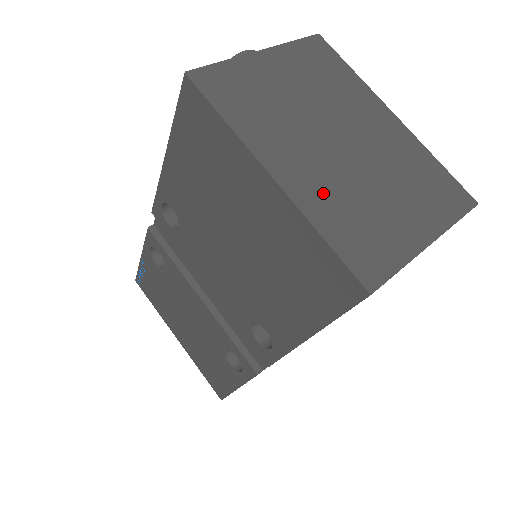
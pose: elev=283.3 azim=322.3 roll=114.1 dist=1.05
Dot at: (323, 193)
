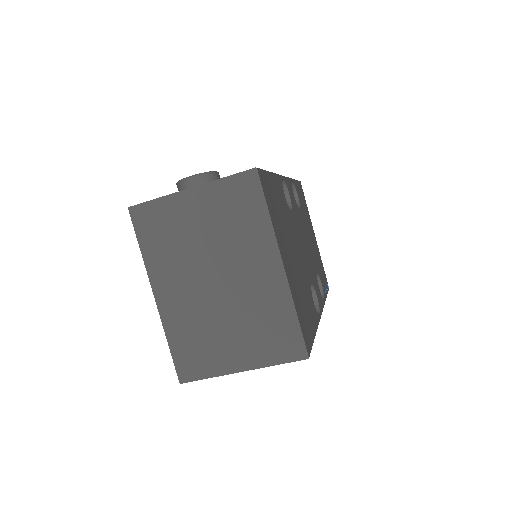
Dot at: (182, 316)
